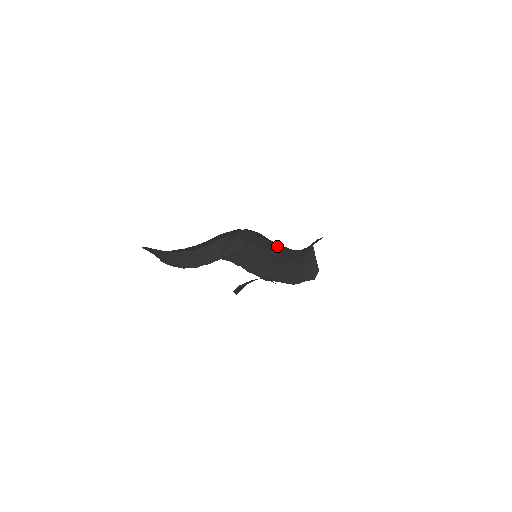
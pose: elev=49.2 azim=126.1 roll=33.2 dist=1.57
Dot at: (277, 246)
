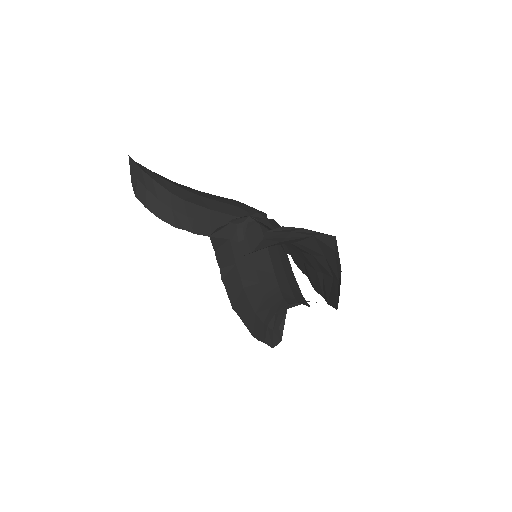
Dot at: (271, 270)
